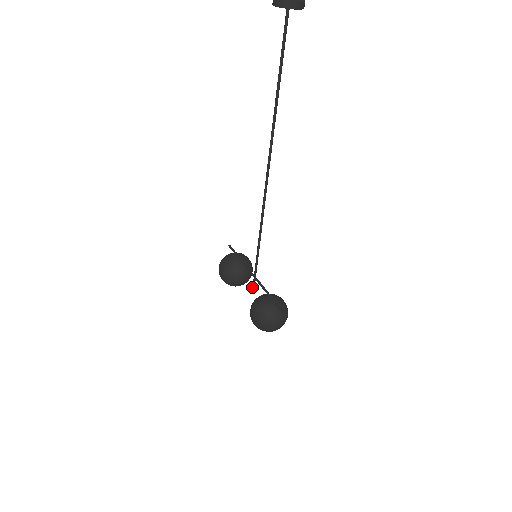
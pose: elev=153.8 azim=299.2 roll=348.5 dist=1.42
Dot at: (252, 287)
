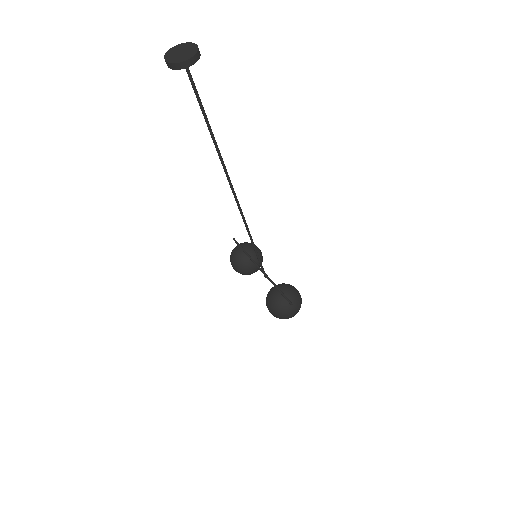
Dot at: occluded
